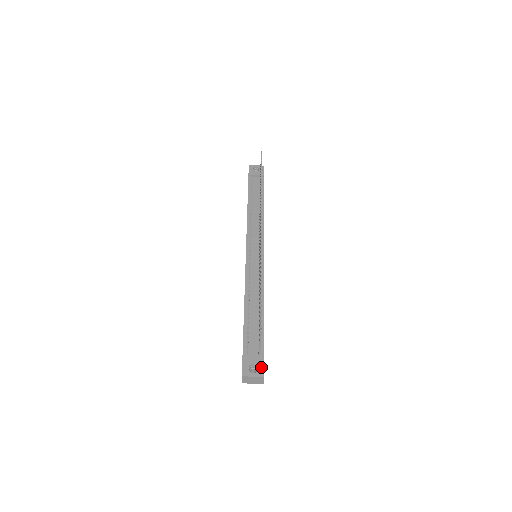
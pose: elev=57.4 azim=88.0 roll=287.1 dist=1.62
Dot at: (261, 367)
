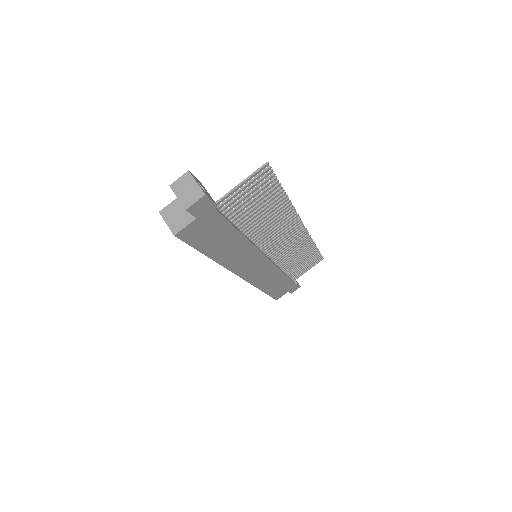
Dot at: (209, 196)
